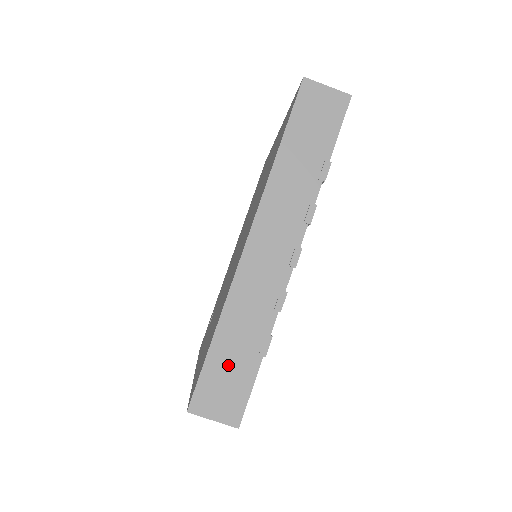
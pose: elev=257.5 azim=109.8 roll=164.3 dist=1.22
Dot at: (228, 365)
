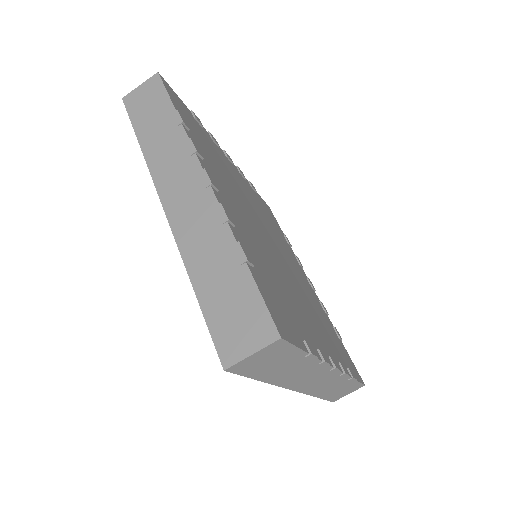
Dot at: (338, 392)
